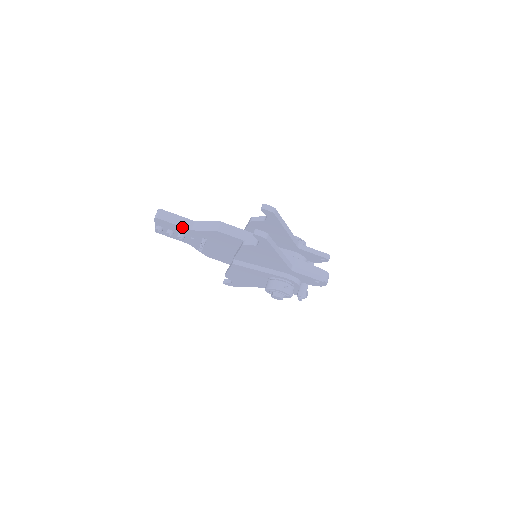
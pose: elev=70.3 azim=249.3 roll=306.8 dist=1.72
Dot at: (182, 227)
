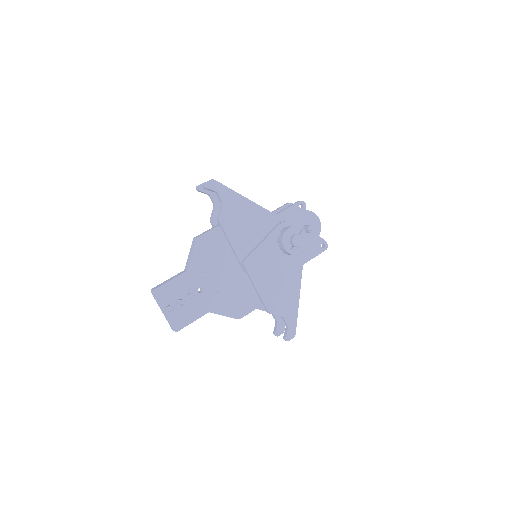
Dot at: (178, 277)
